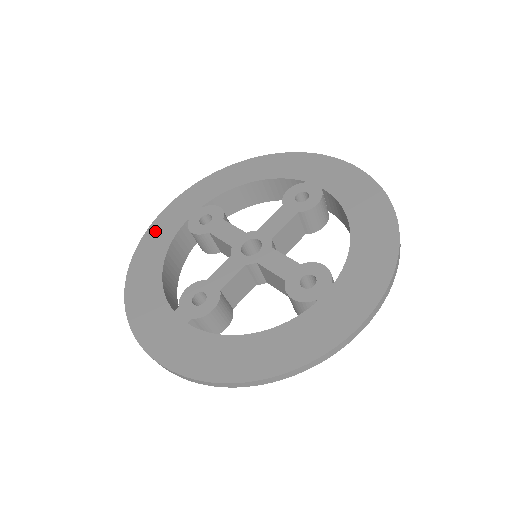
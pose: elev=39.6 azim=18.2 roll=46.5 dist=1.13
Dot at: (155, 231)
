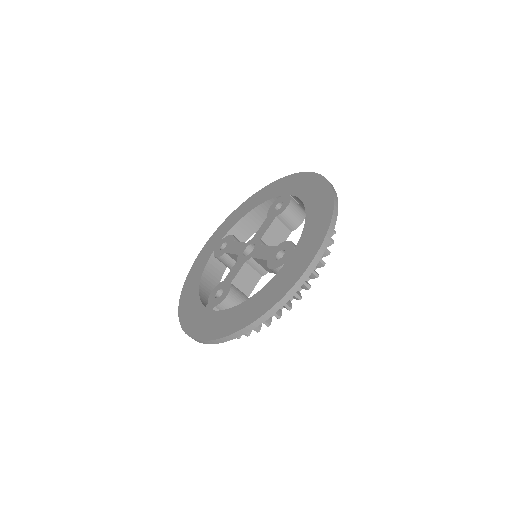
Dot at: (195, 266)
